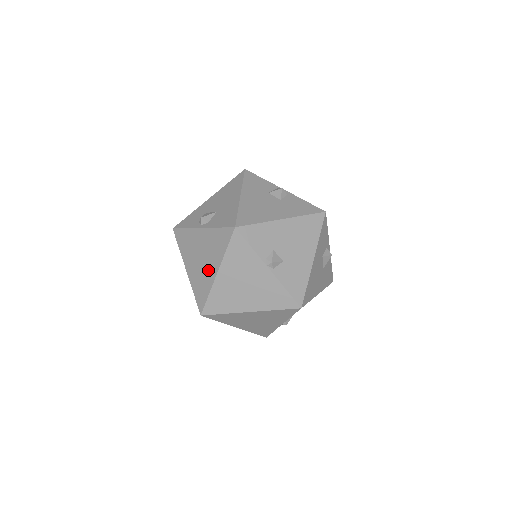
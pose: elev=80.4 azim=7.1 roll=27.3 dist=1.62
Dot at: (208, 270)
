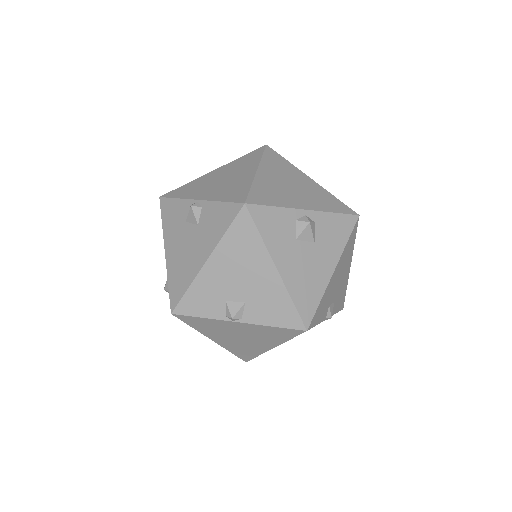
Dot at: occluded
